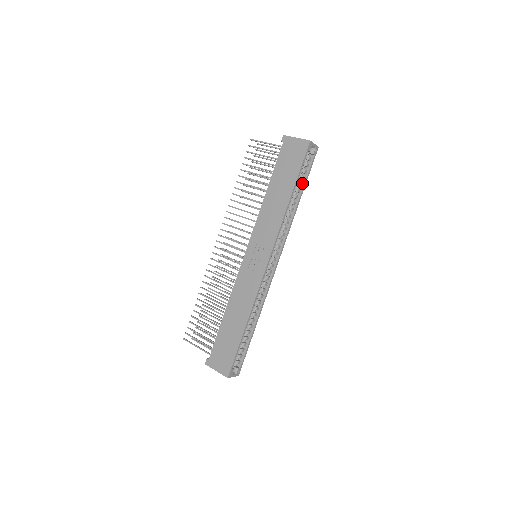
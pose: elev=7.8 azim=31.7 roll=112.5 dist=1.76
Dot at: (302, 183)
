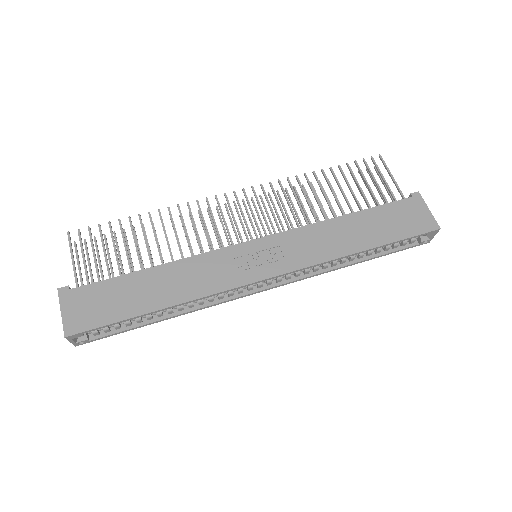
Dot at: (380, 252)
